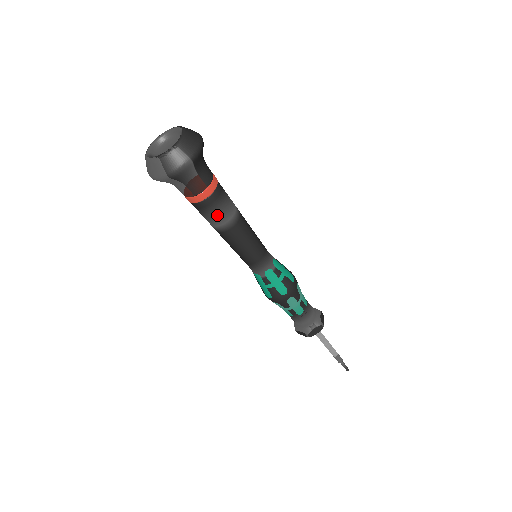
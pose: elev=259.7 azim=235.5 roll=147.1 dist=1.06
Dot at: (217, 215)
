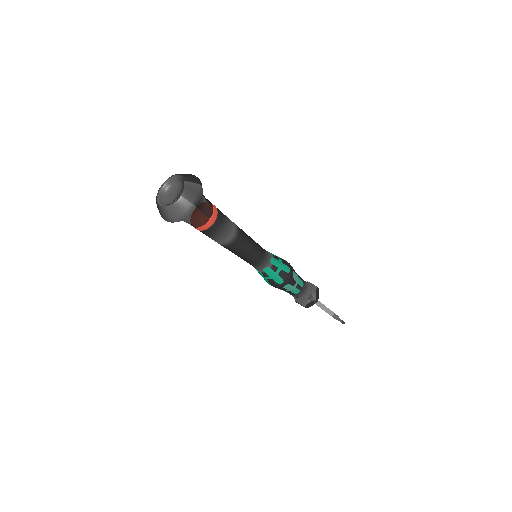
Dot at: (227, 228)
